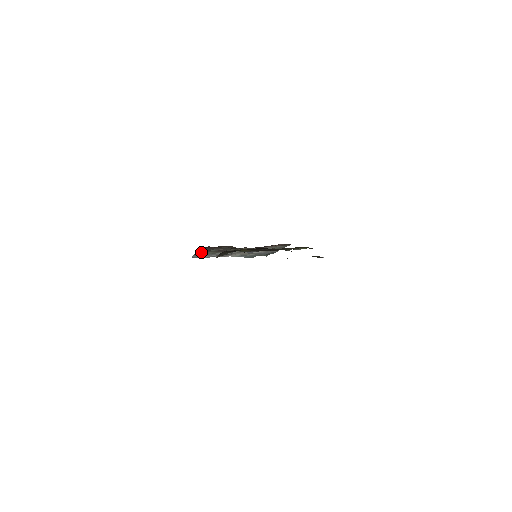
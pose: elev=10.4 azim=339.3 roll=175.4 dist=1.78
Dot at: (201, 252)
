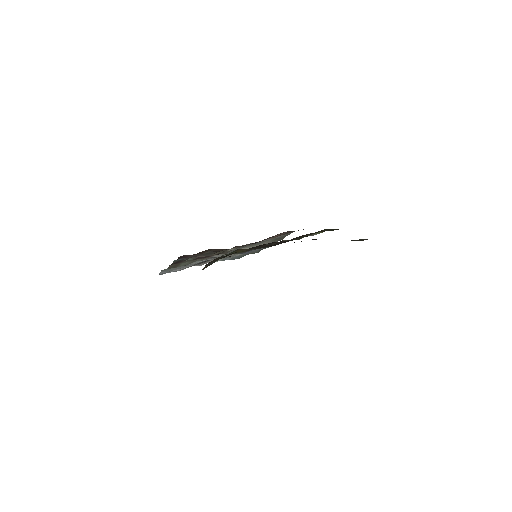
Dot at: (172, 265)
